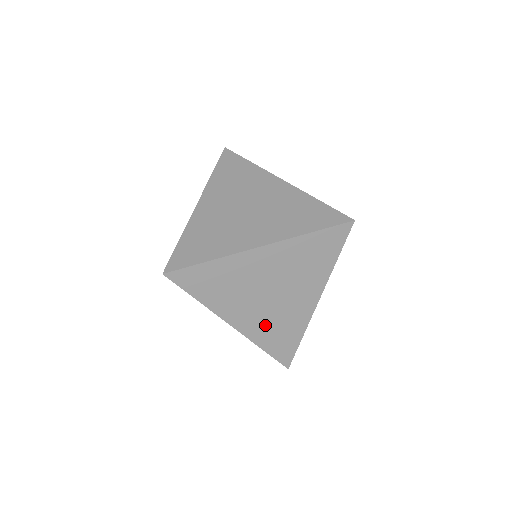
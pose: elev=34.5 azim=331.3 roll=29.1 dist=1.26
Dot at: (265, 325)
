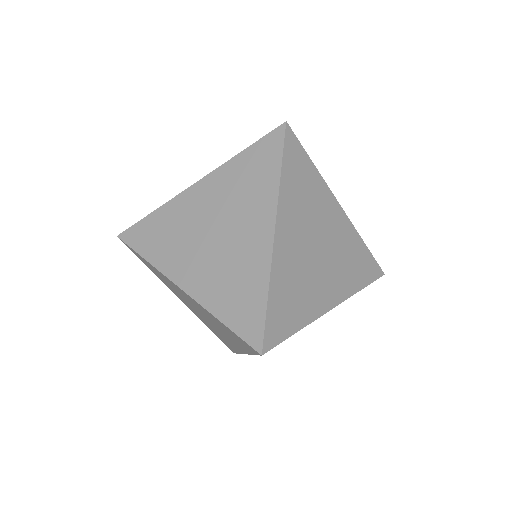
Dot at: occluded
